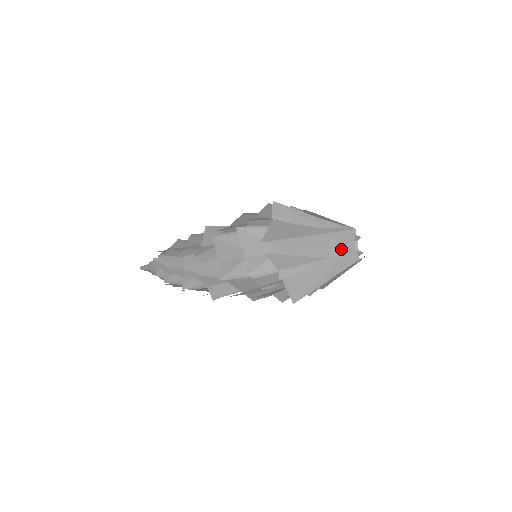
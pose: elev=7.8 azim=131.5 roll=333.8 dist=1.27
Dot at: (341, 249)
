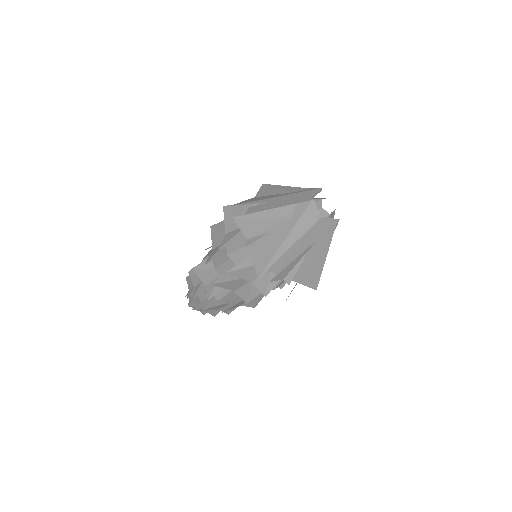
Dot at: (301, 205)
